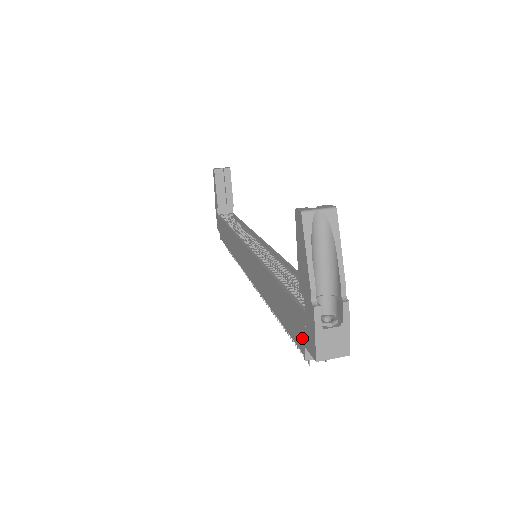
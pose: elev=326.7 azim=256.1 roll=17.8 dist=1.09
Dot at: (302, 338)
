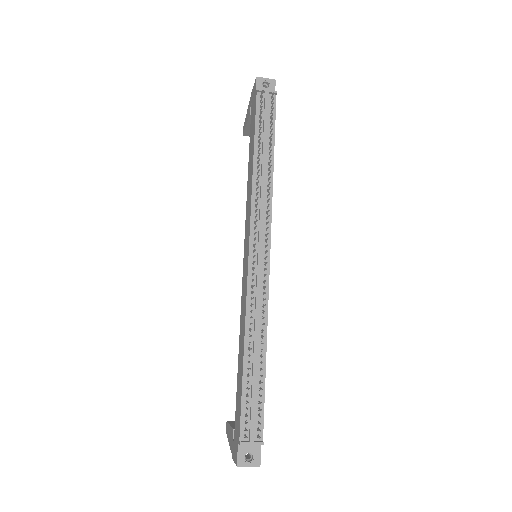
Dot at: (254, 99)
